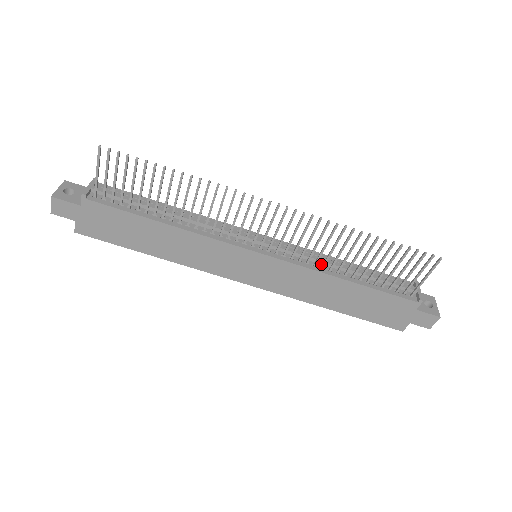
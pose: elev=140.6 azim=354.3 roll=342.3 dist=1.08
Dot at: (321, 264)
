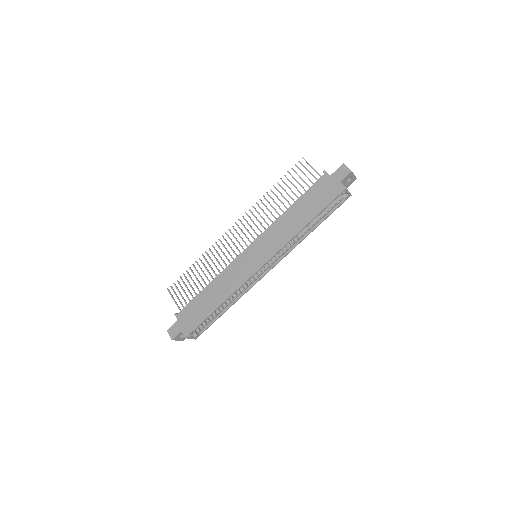
Dot at: occluded
